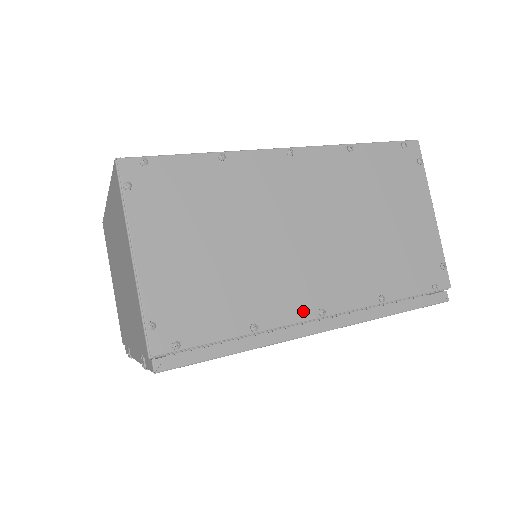
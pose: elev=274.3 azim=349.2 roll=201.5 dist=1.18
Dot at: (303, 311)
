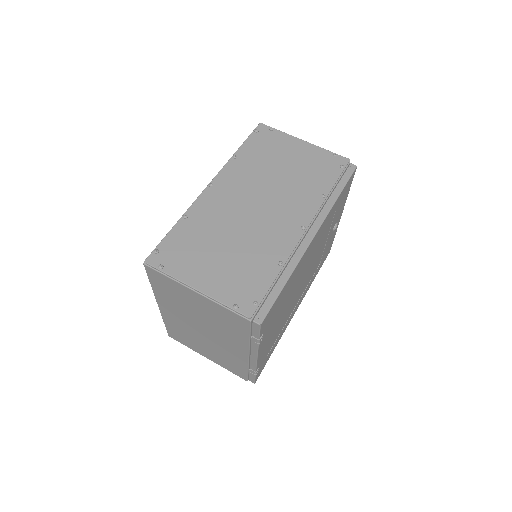
Dot at: (294, 236)
